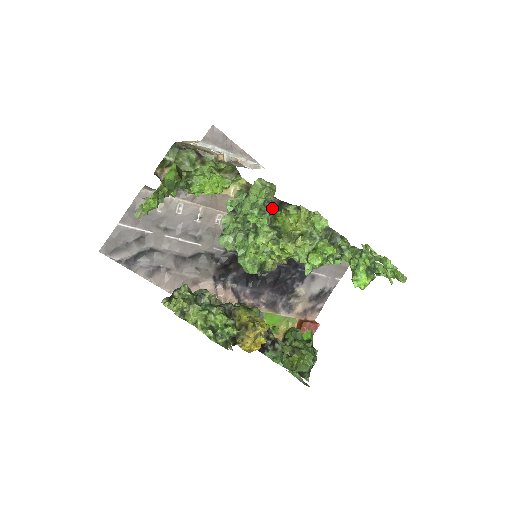
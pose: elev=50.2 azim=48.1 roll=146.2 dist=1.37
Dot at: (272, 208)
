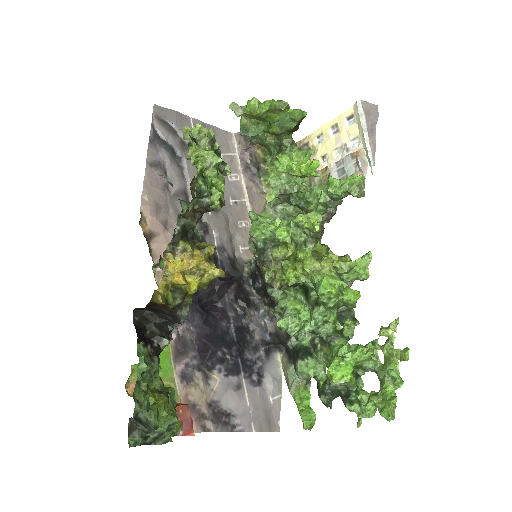
Dot at: occluded
